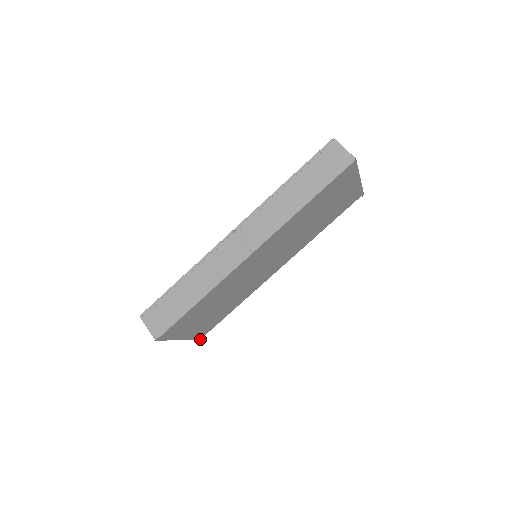
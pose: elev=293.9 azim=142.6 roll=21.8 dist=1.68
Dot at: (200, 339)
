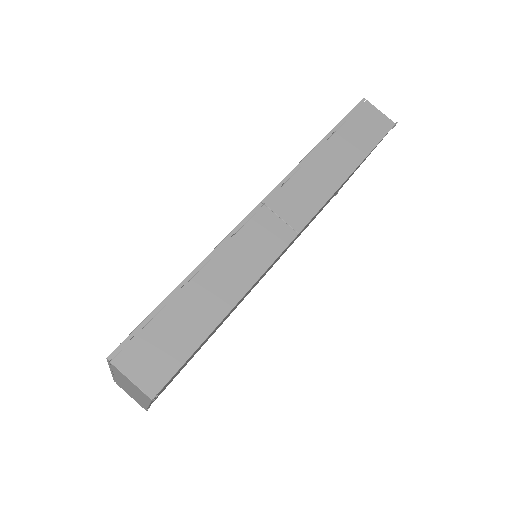
Dot at: (147, 409)
